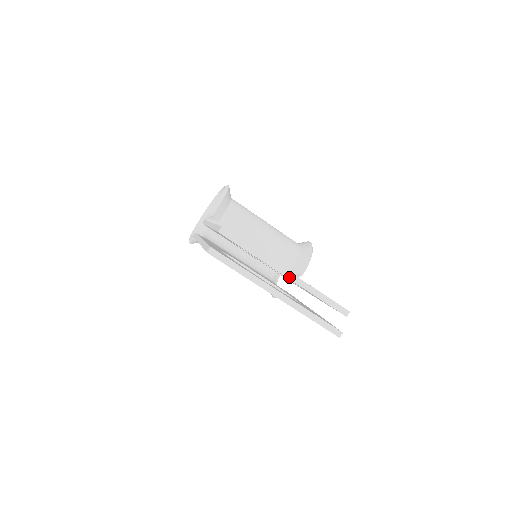
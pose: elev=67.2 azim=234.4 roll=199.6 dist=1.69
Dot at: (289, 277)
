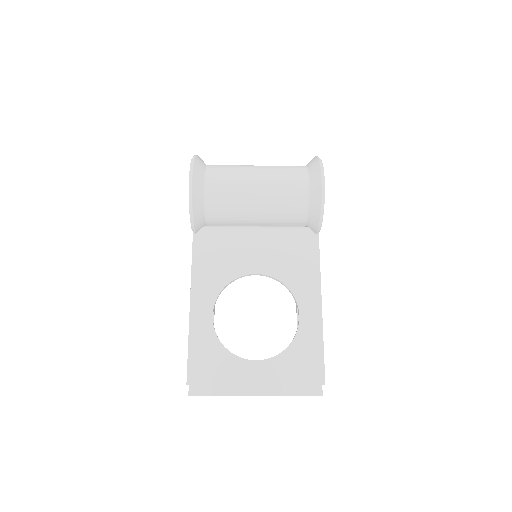
Dot at: occluded
